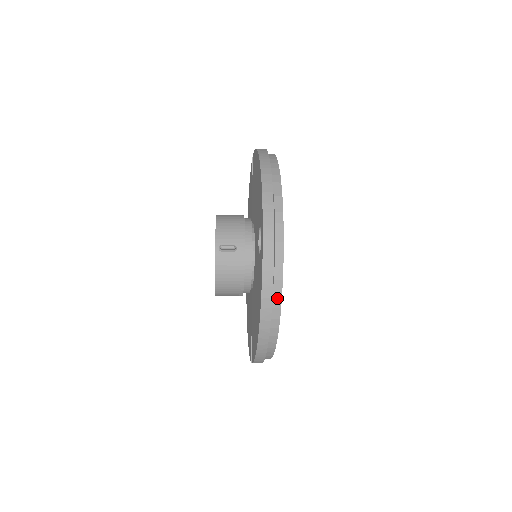
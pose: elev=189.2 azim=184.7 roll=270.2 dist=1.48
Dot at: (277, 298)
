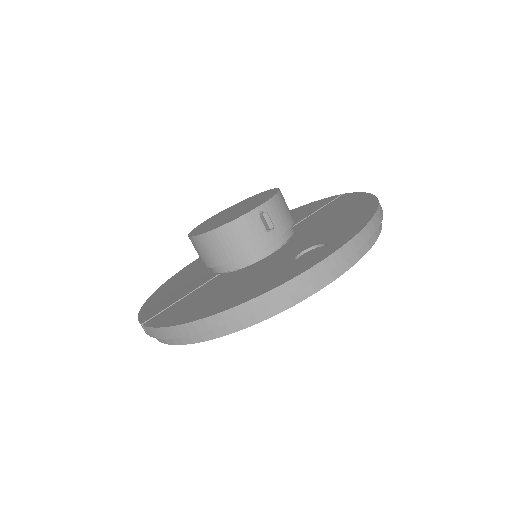
Dot at: (269, 311)
